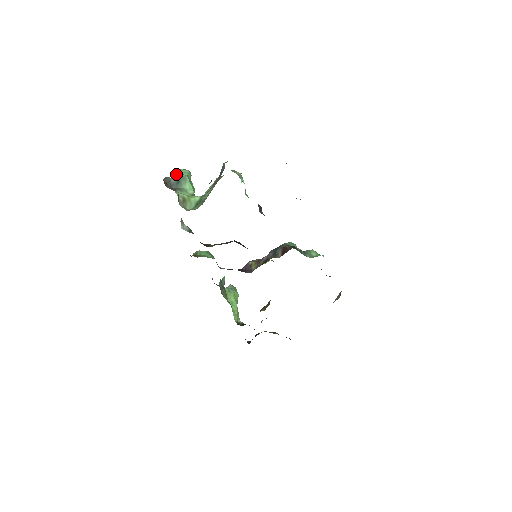
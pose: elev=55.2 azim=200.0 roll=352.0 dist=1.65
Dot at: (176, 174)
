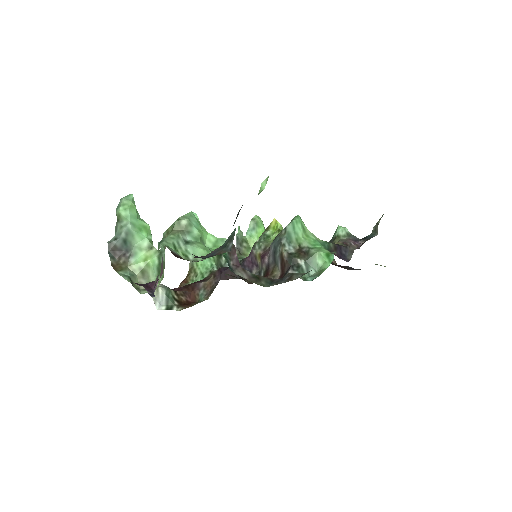
Dot at: (117, 225)
